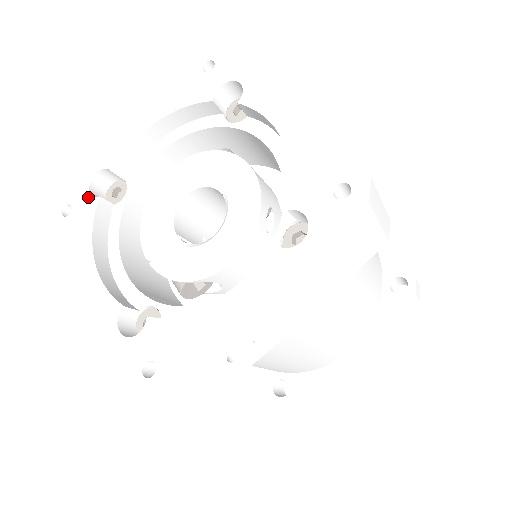
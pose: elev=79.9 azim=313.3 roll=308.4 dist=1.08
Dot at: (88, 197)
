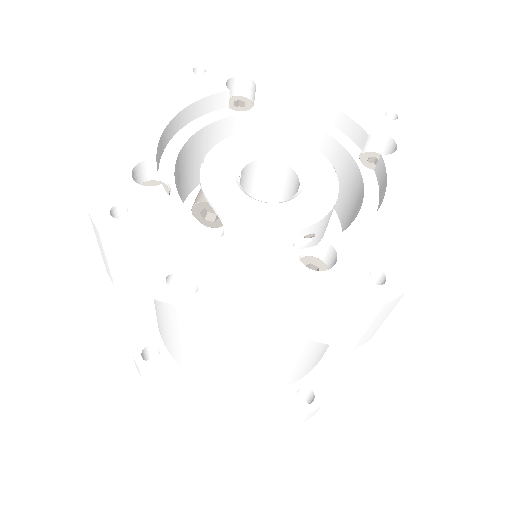
Dot at: (222, 81)
